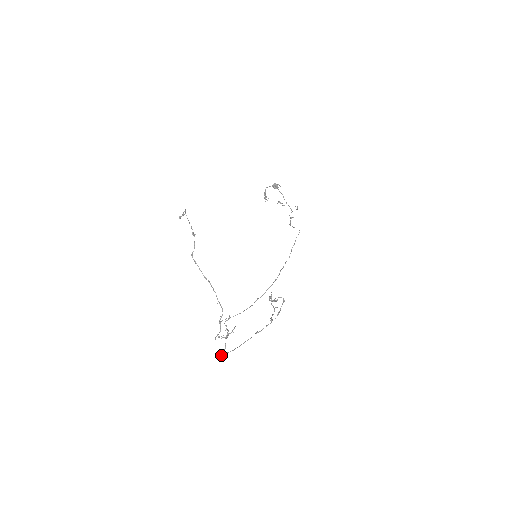
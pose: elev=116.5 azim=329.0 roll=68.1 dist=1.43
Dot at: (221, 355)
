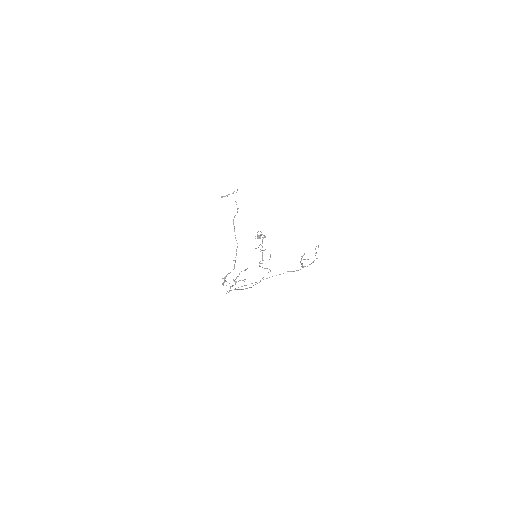
Dot at: occluded
